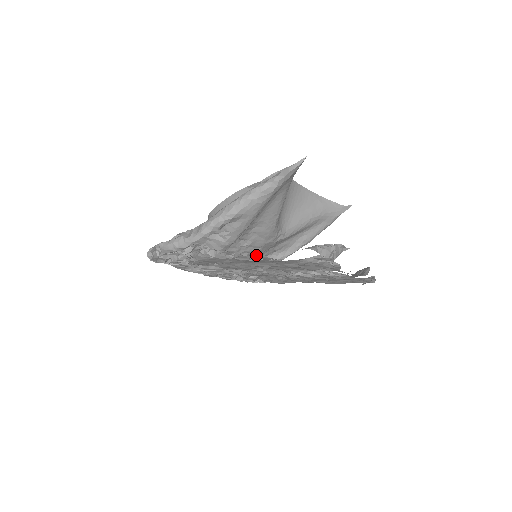
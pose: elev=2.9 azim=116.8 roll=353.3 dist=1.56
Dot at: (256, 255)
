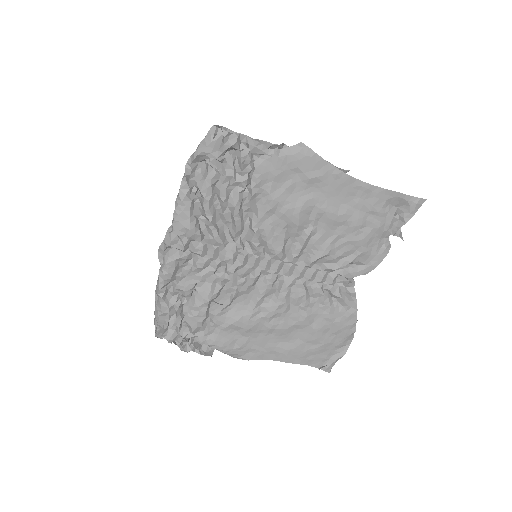
Dot at: occluded
